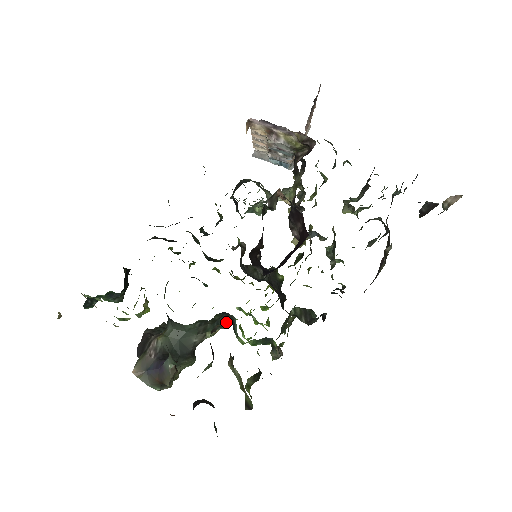
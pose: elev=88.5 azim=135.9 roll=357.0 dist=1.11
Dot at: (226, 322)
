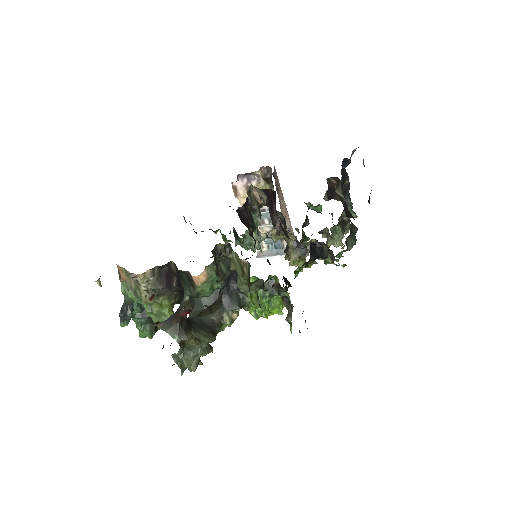
Dot at: (239, 302)
